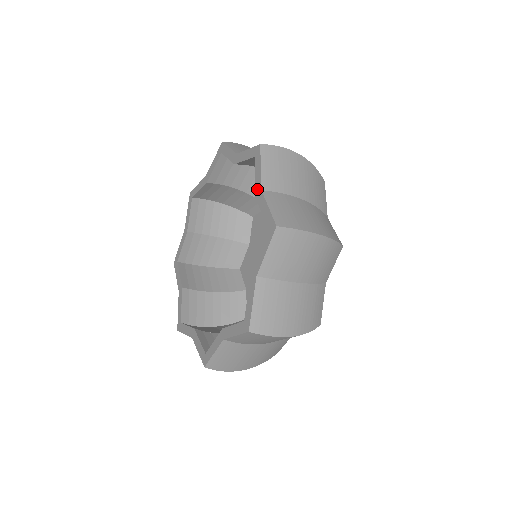
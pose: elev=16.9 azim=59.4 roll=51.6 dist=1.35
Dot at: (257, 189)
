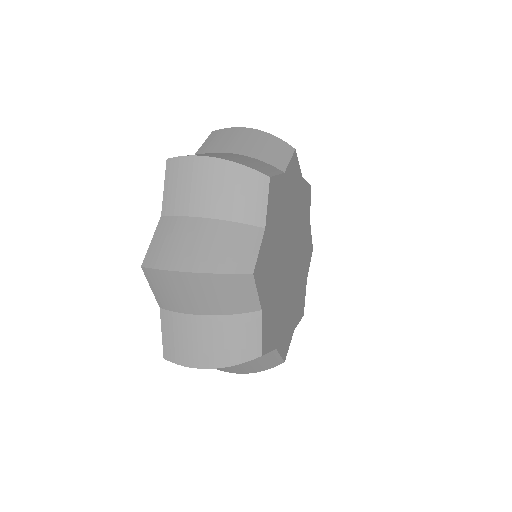
Dot at: occluded
